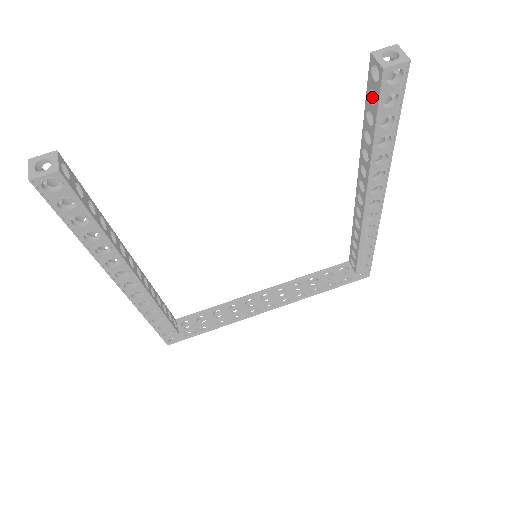
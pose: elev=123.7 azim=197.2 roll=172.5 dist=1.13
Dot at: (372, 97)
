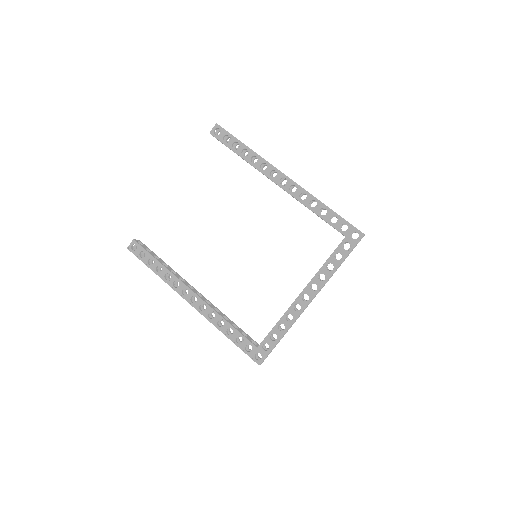
Dot at: occluded
